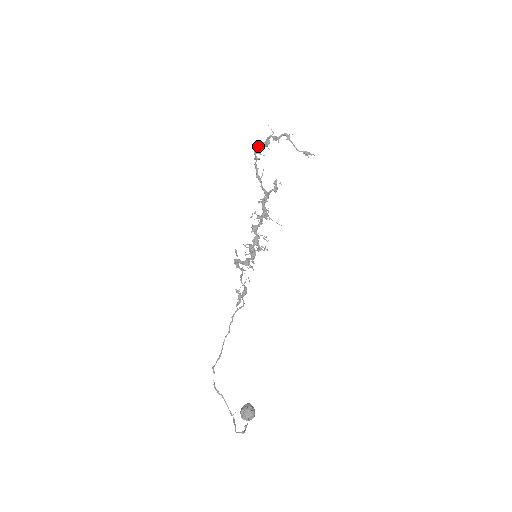
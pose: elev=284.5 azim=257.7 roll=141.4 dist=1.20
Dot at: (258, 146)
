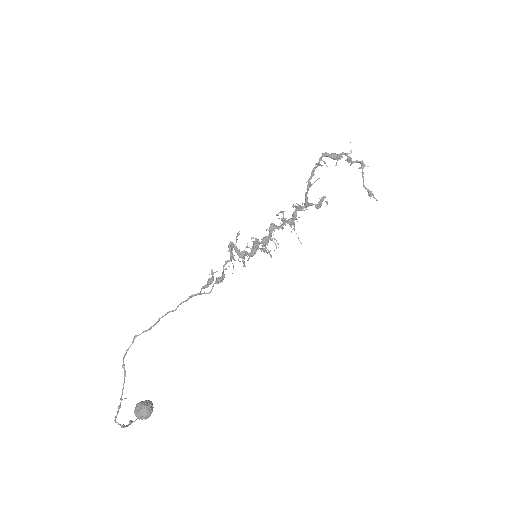
Dot at: (328, 154)
